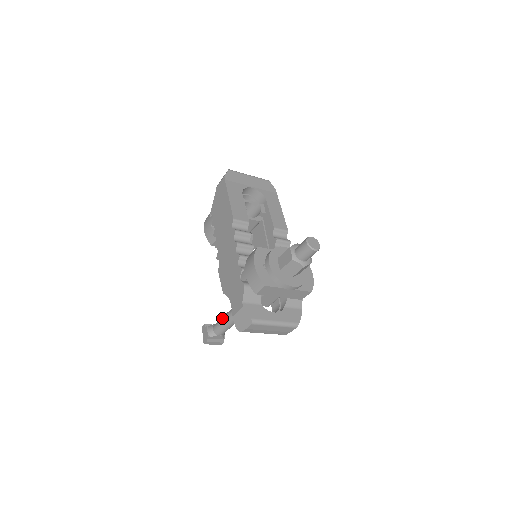
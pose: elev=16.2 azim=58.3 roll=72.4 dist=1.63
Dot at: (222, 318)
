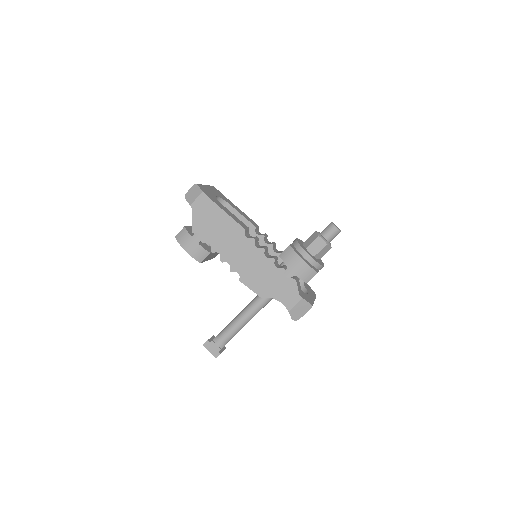
Dot at: (234, 325)
